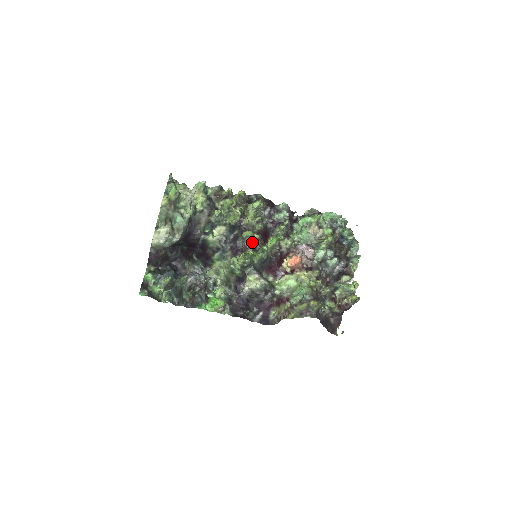
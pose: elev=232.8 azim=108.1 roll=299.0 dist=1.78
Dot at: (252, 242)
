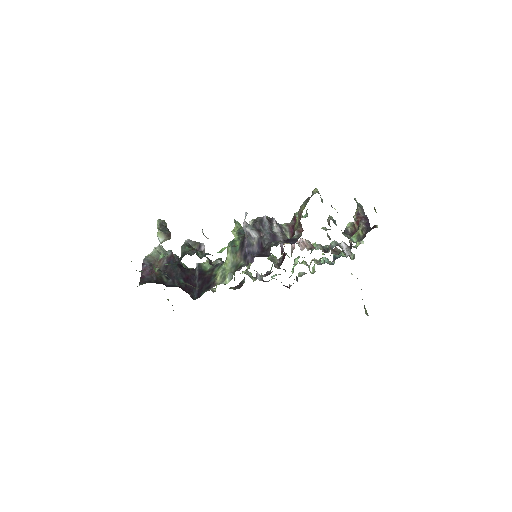
Dot at: occluded
